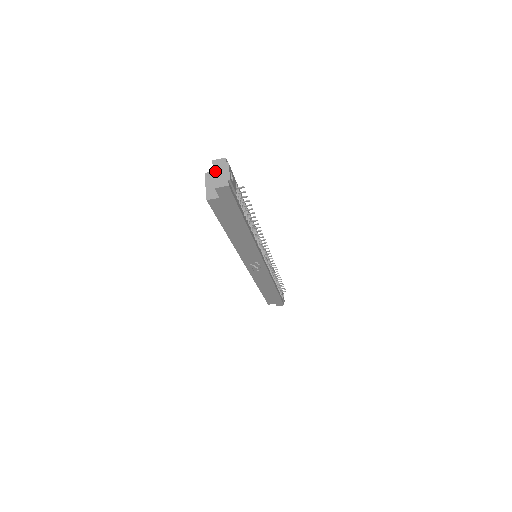
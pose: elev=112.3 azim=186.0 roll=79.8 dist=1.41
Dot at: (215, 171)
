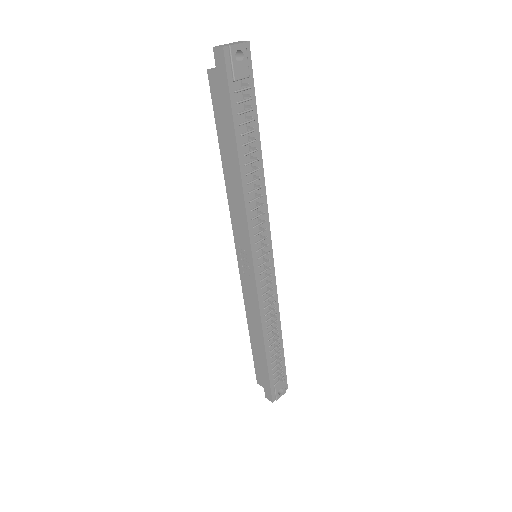
Dot at: (230, 43)
